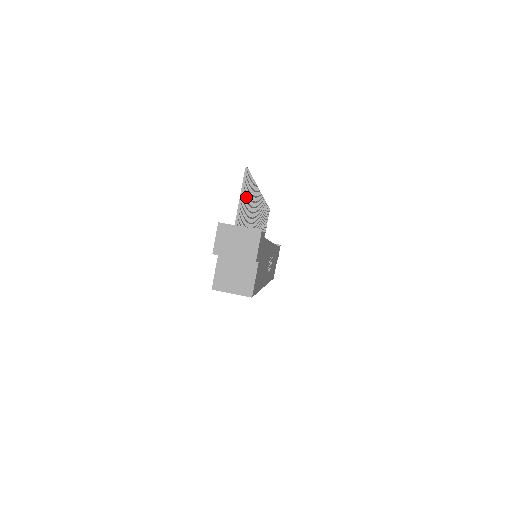
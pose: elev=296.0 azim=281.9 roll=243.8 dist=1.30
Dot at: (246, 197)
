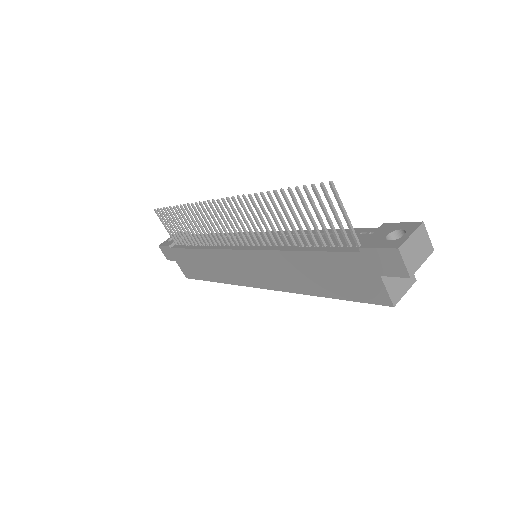
Dot at: (317, 210)
